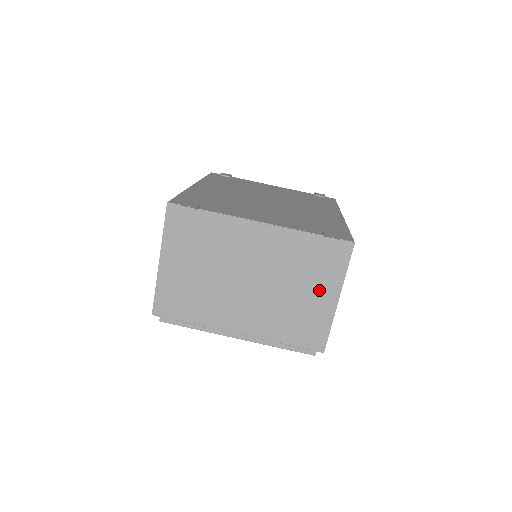
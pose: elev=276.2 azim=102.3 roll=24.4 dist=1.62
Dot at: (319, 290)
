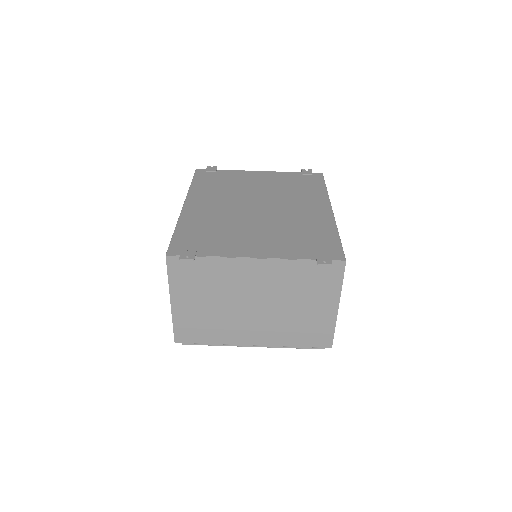
Dot at: (319, 303)
